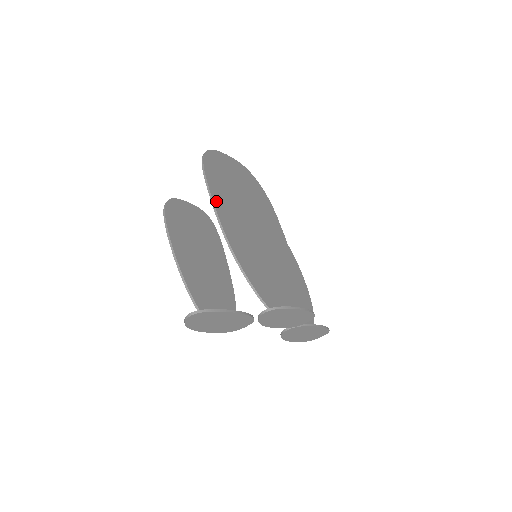
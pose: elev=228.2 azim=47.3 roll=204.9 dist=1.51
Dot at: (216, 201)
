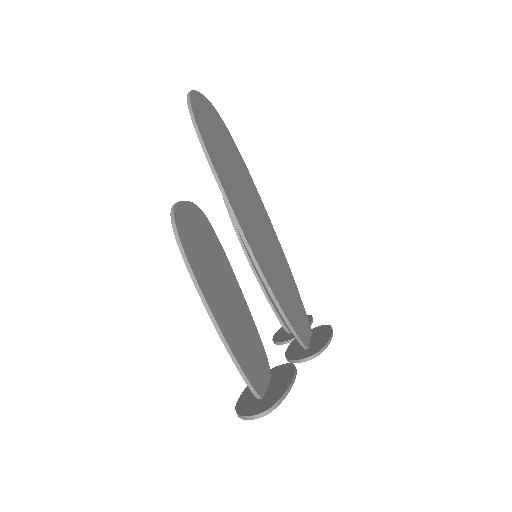
Dot at: (231, 201)
